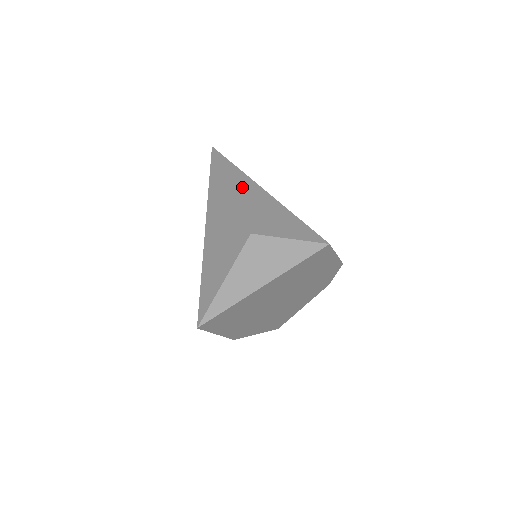
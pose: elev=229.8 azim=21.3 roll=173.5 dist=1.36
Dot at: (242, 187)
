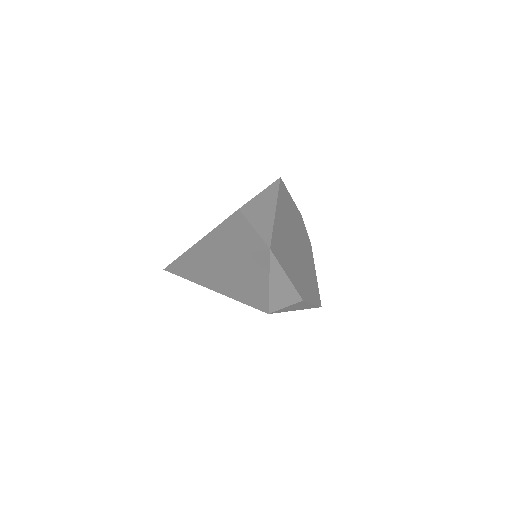
Dot at: occluded
